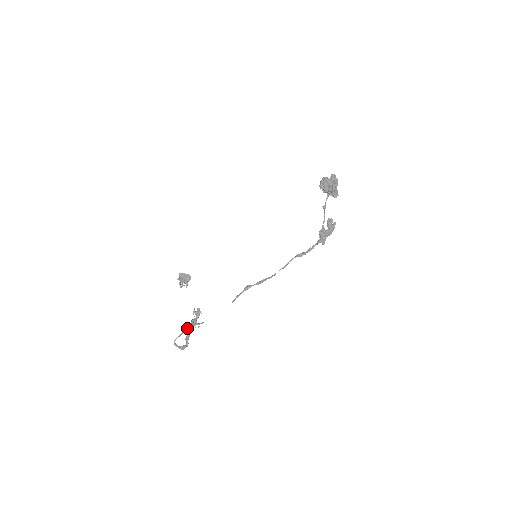
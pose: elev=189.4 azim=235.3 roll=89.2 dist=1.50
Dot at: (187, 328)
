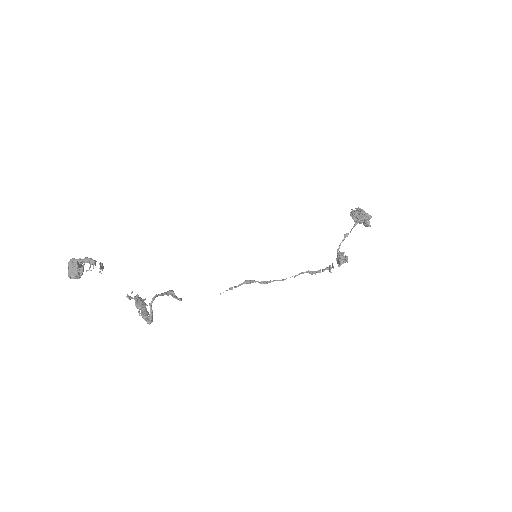
Dot at: (167, 292)
